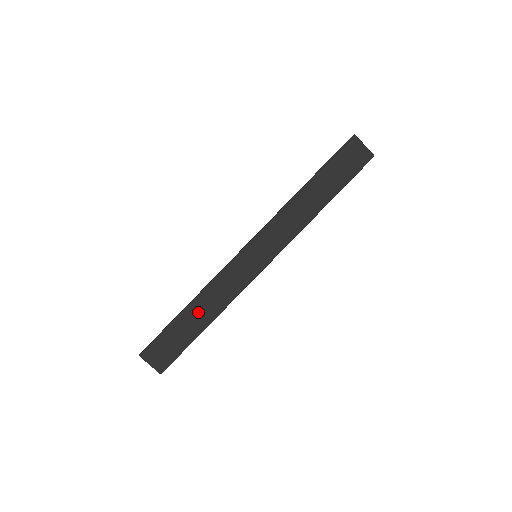
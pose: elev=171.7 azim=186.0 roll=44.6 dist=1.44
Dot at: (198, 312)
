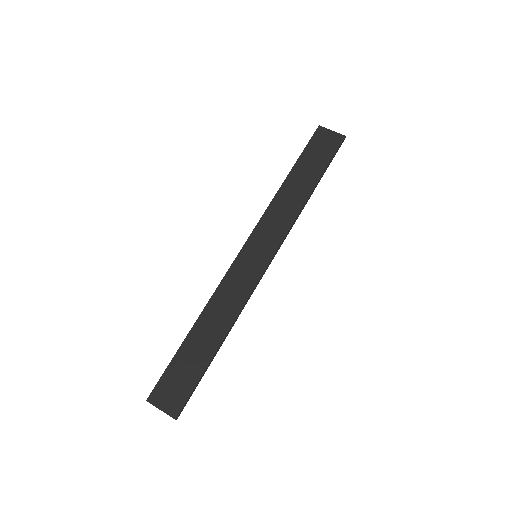
Dot at: (206, 331)
